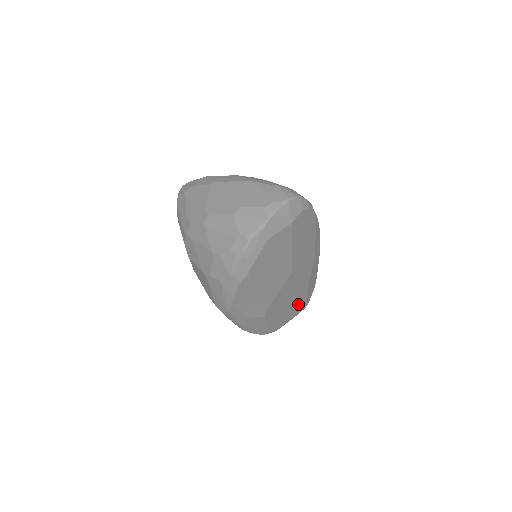
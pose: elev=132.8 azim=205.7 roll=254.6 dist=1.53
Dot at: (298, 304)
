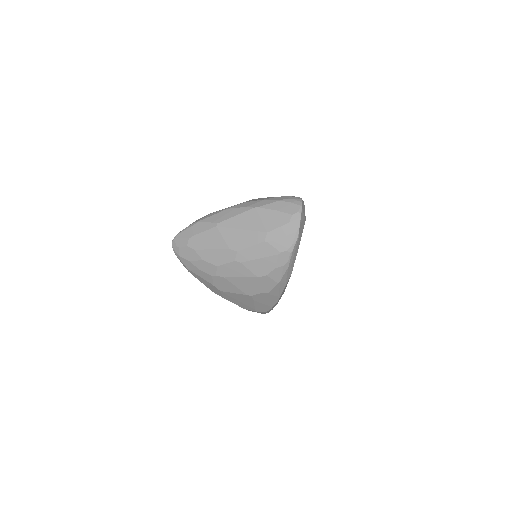
Dot at: occluded
